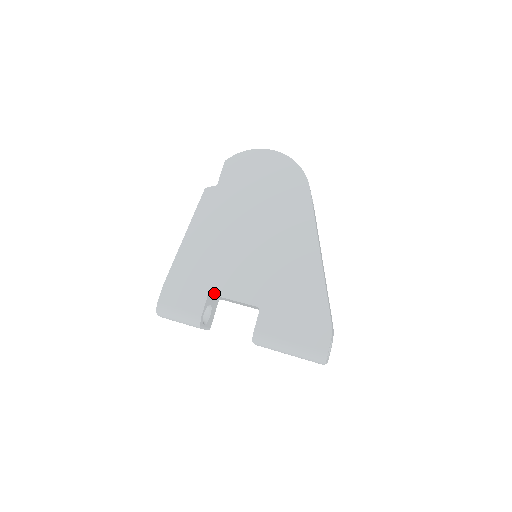
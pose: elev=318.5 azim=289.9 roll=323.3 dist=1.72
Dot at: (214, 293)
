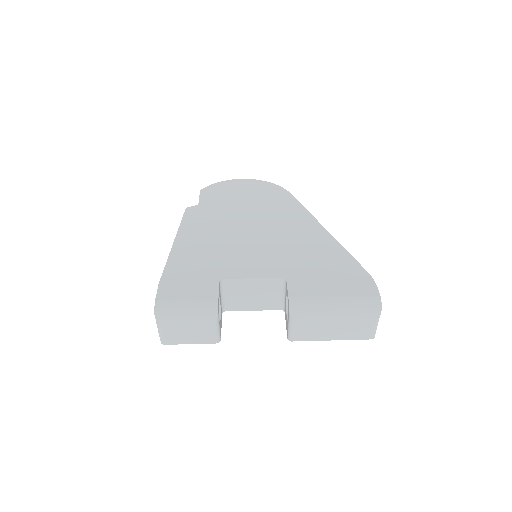
Dot at: (226, 277)
